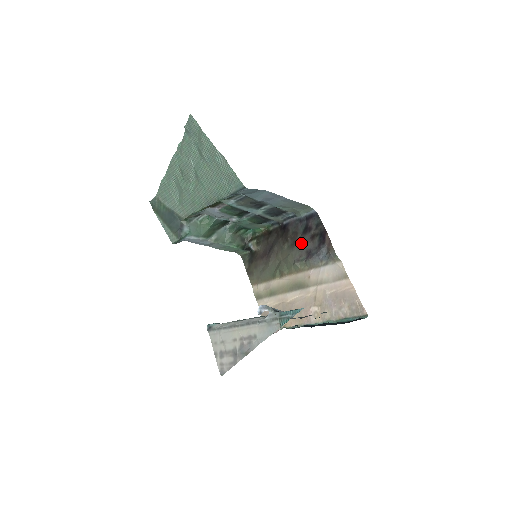
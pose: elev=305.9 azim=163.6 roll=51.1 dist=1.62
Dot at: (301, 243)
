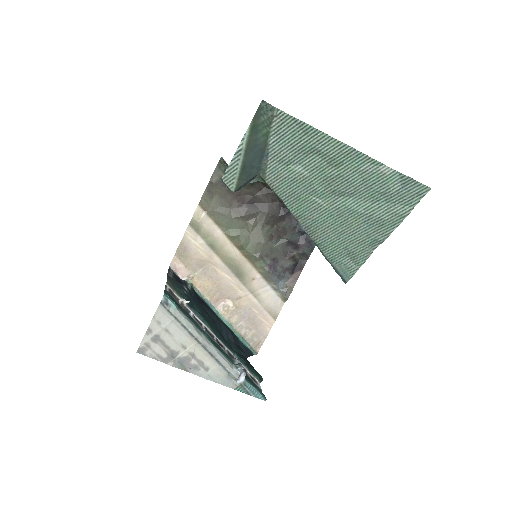
Dot at: (279, 248)
